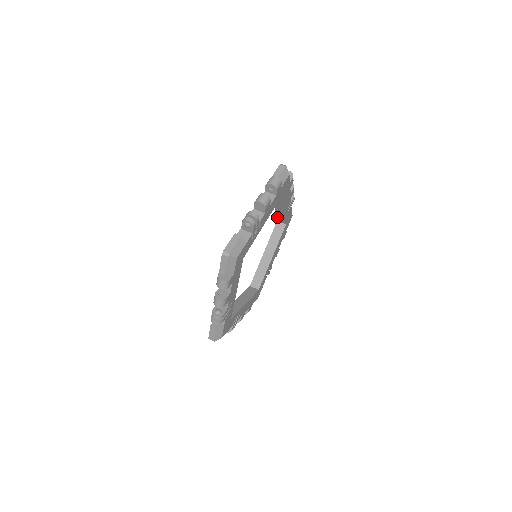
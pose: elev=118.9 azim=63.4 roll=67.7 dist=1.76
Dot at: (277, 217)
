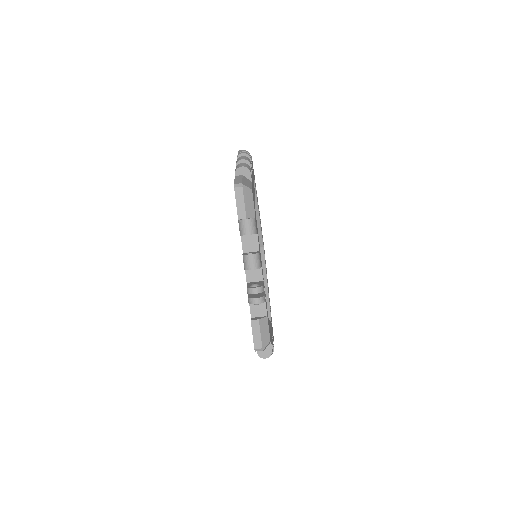
Dot at: occluded
